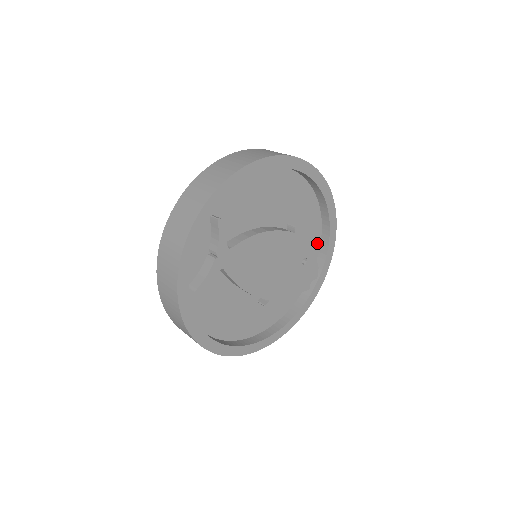
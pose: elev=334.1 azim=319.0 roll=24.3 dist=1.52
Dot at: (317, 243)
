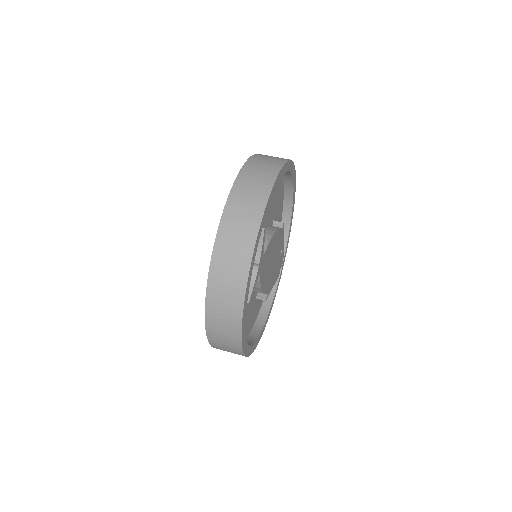
Dot at: occluded
